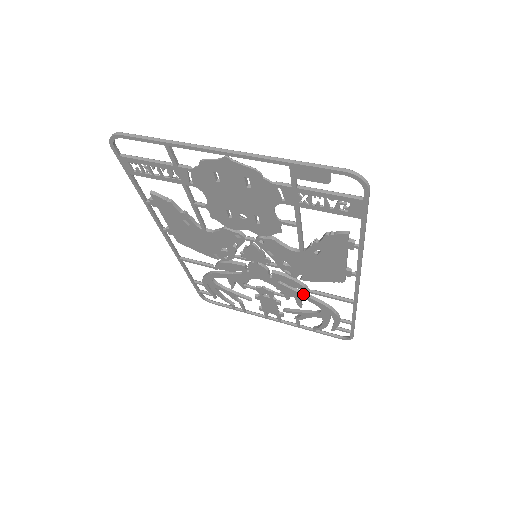
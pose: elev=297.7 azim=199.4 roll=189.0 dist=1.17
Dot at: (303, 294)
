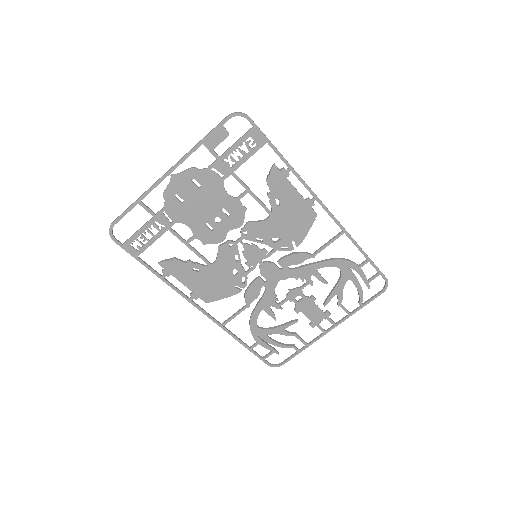
Dot at: (313, 264)
